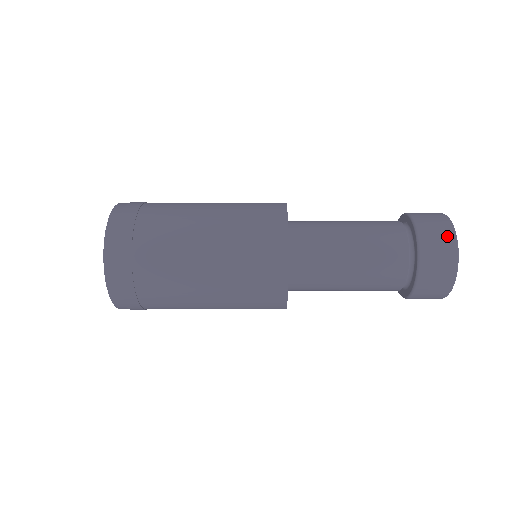
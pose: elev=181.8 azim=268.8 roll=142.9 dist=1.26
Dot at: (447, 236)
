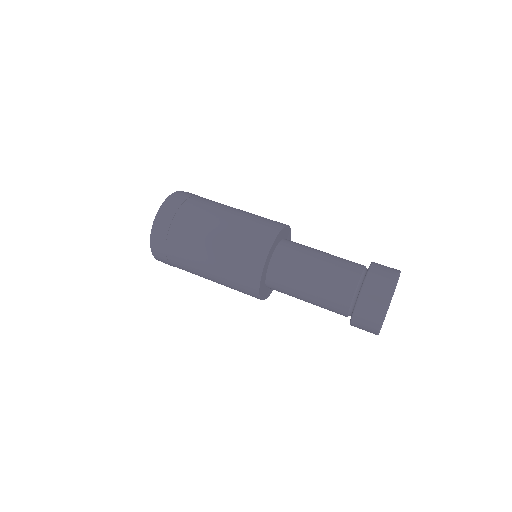
Dot at: (373, 325)
